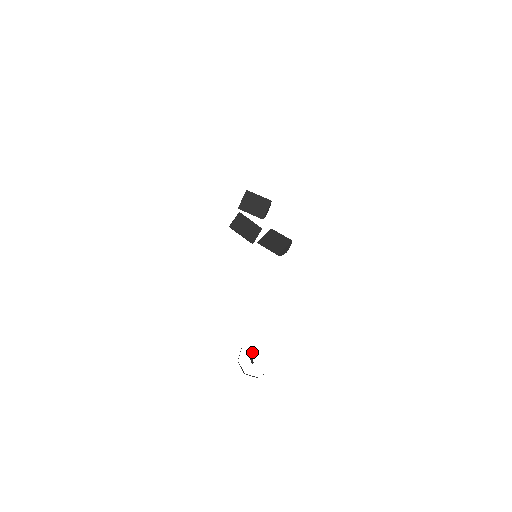
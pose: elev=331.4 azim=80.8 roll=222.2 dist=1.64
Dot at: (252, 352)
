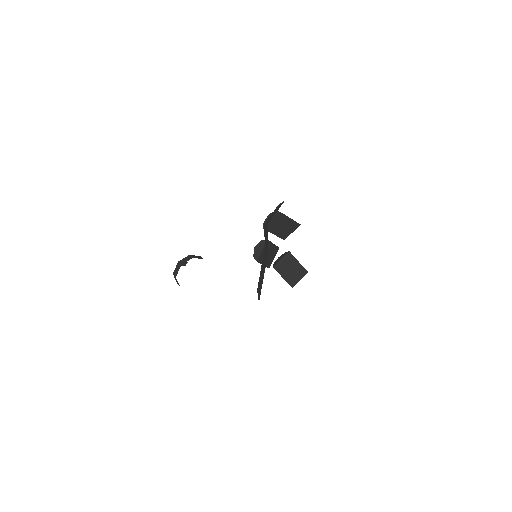
Dot at: occluded
